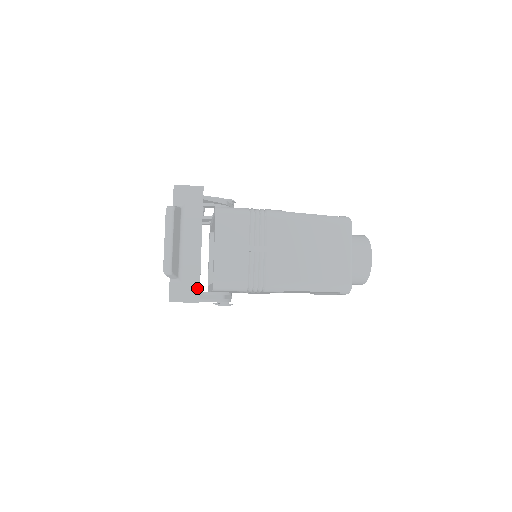
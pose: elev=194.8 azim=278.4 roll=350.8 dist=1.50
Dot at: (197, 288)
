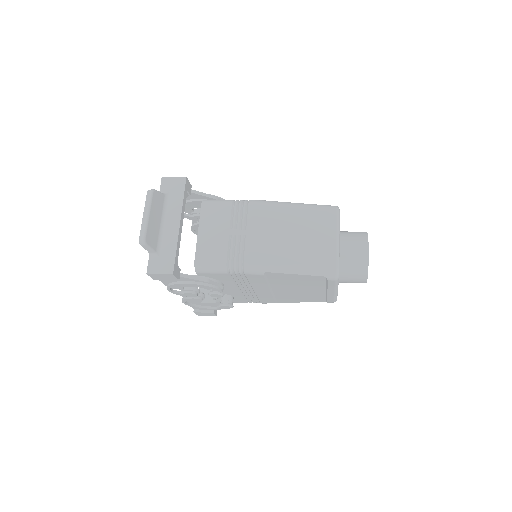
Dot at: (172, 261)
